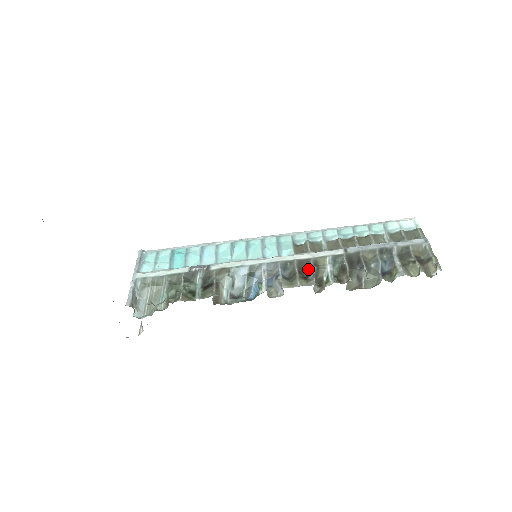
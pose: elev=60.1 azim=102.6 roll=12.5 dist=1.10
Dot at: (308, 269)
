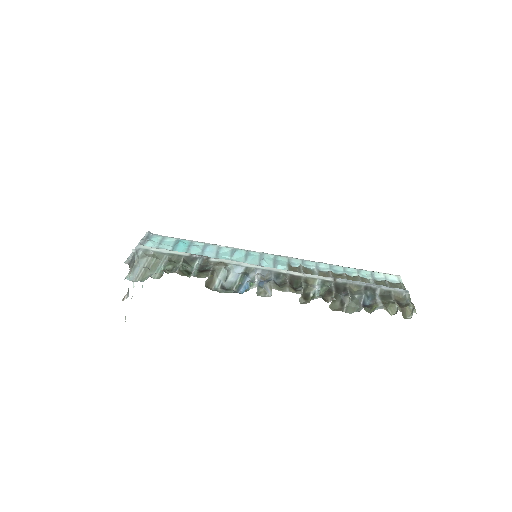
Dot at: (298, 283)
